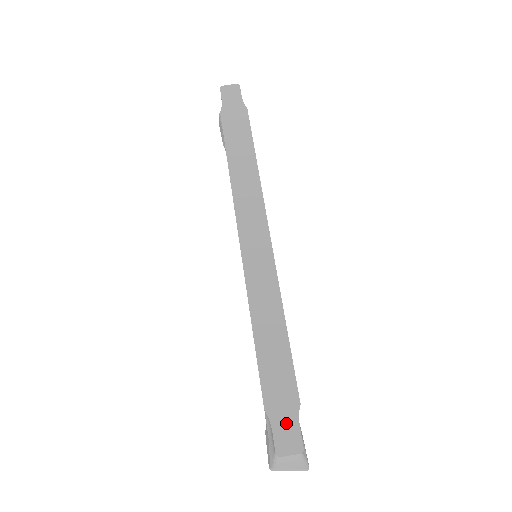
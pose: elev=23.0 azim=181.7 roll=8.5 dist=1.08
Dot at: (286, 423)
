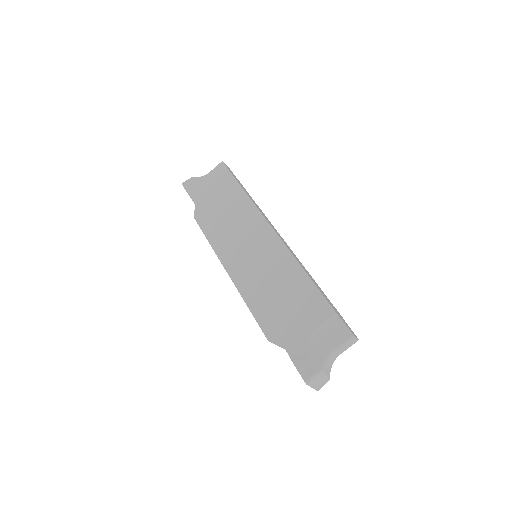
Dot at: (346, 324)
